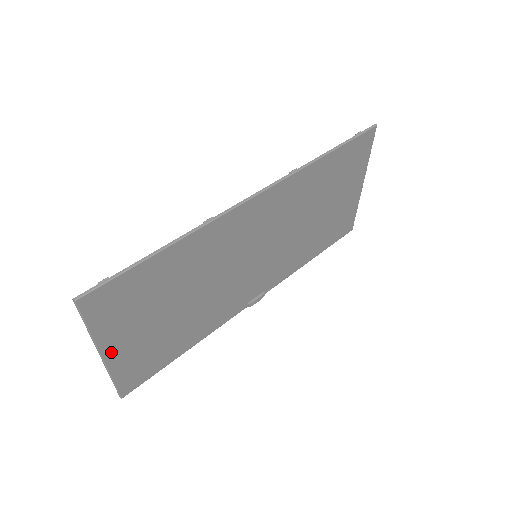
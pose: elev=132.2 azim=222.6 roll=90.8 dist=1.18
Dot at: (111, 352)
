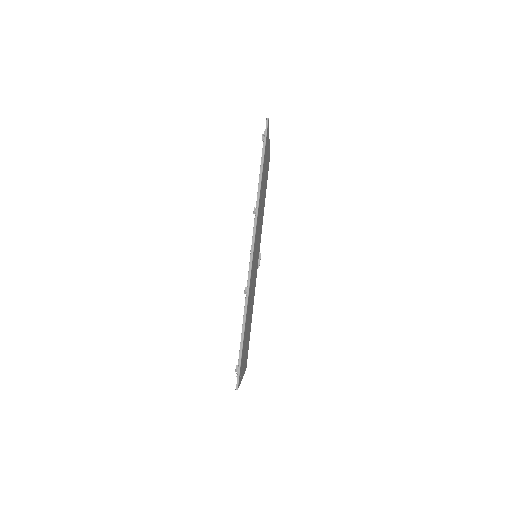
Dot at: (243, 372)
